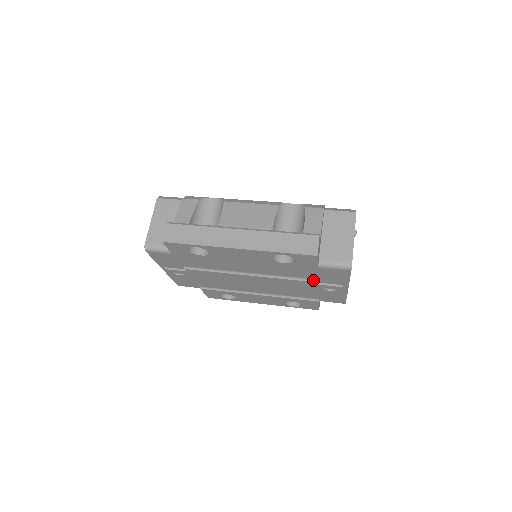
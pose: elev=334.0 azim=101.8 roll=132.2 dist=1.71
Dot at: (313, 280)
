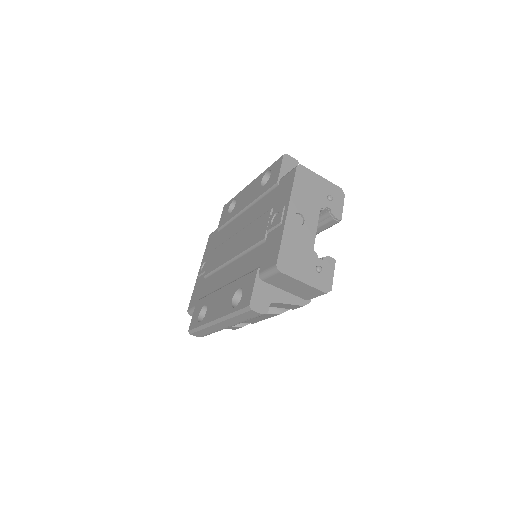
Dot at: occluded
